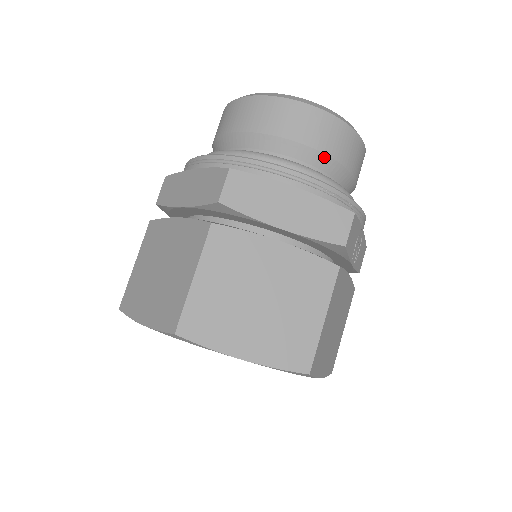
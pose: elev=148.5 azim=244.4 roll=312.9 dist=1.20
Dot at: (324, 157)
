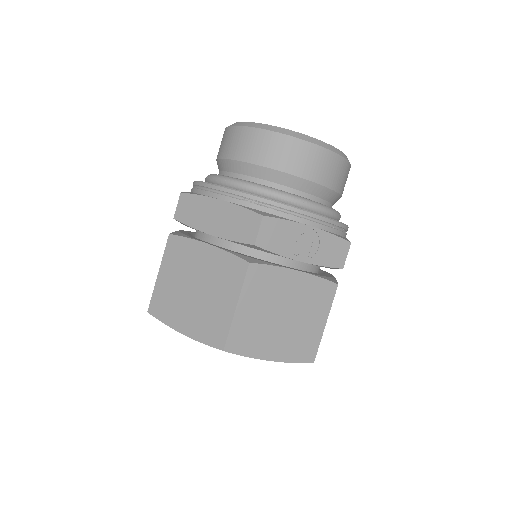
Dot at: (261, 168)
